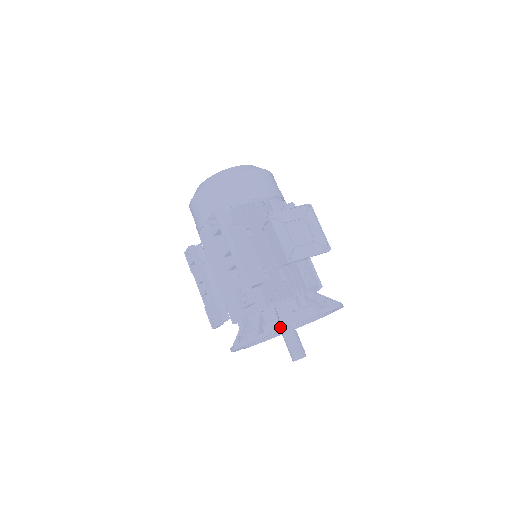
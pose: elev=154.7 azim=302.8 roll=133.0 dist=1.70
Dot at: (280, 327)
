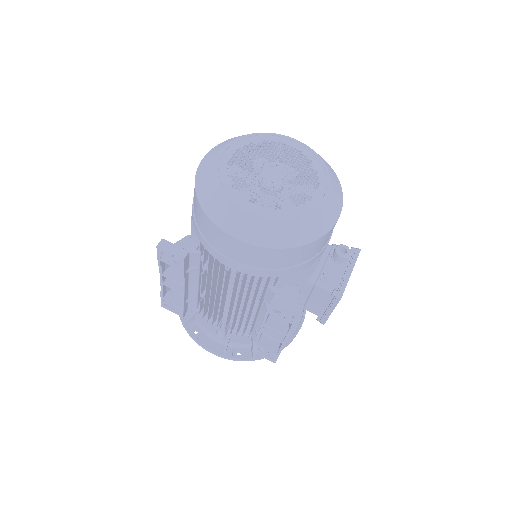
Dot at: occluded
